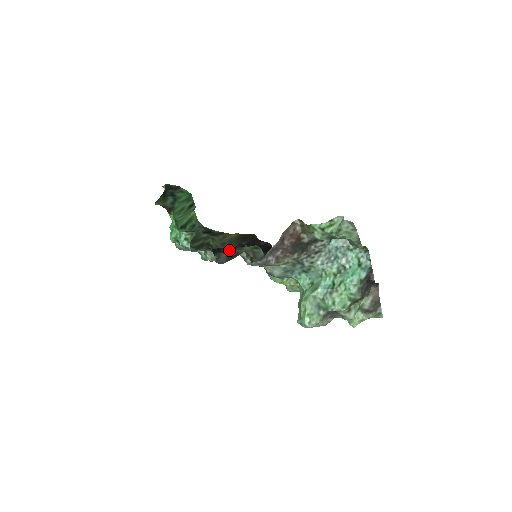
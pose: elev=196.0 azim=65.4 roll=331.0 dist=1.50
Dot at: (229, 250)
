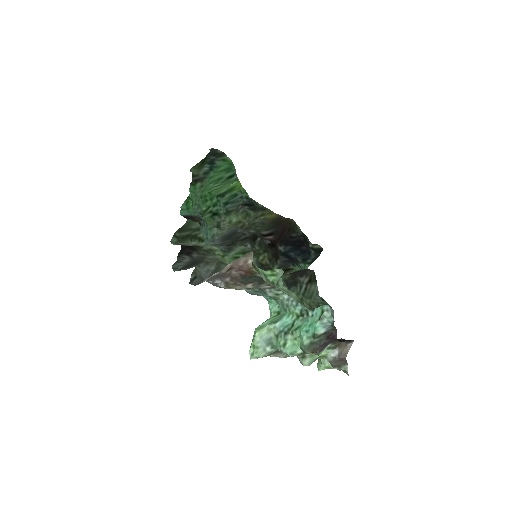
Dot at: (202, 252)
